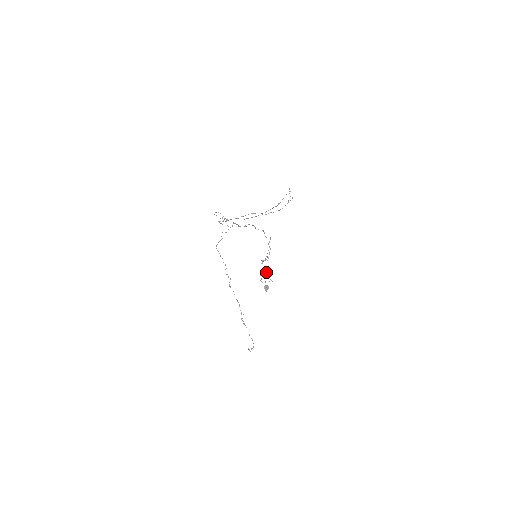
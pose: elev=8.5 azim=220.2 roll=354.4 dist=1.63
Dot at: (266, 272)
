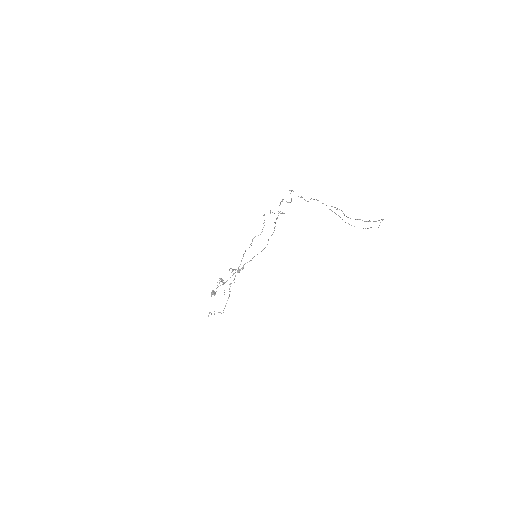
Dot at: occluded
